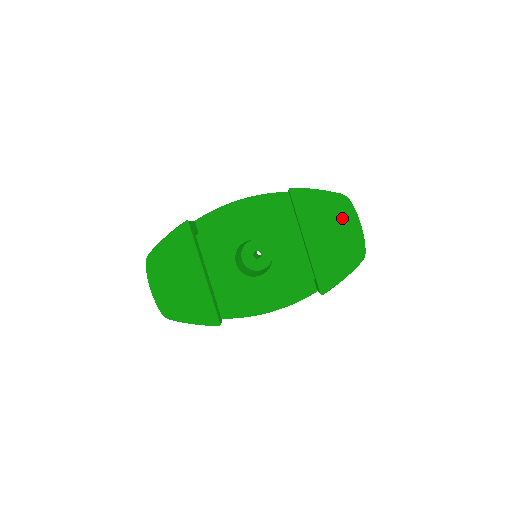
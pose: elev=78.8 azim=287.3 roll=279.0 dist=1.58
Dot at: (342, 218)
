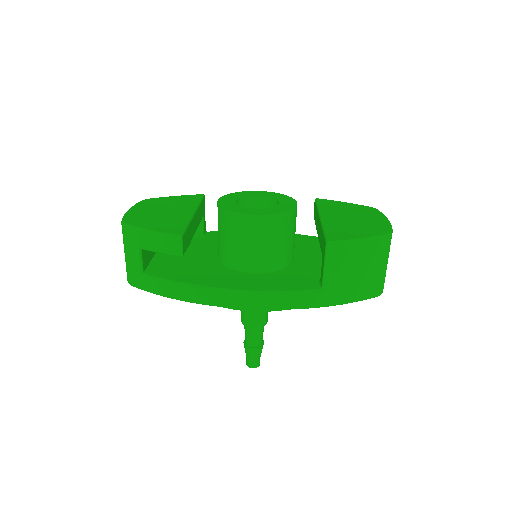
Dot at: (367, 214)
